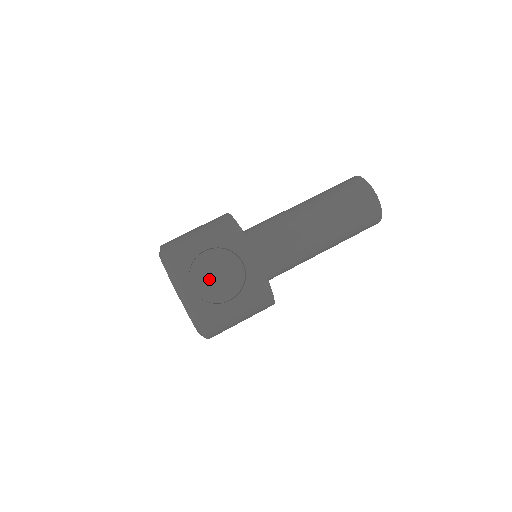
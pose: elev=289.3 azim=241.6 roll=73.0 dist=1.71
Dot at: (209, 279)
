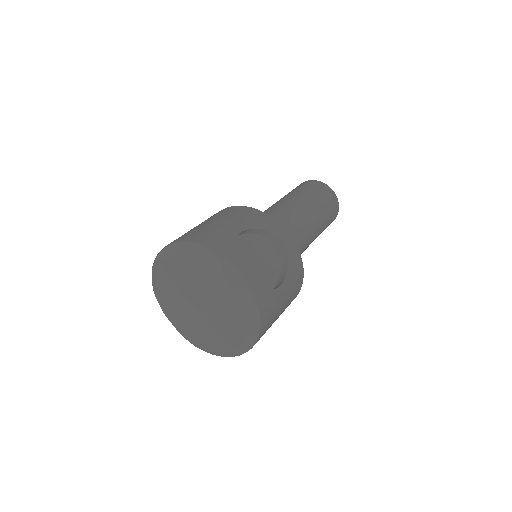
Dot at: (253, 264)
